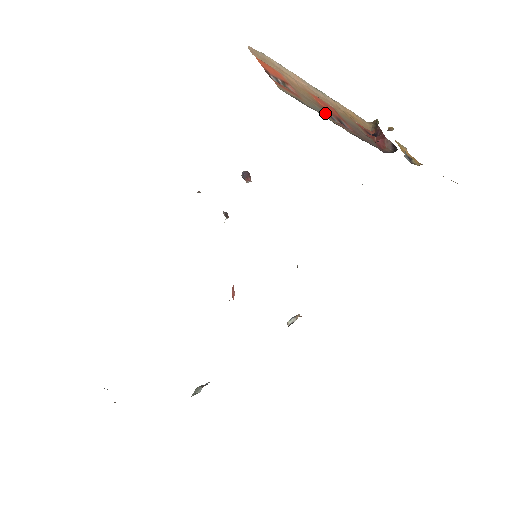
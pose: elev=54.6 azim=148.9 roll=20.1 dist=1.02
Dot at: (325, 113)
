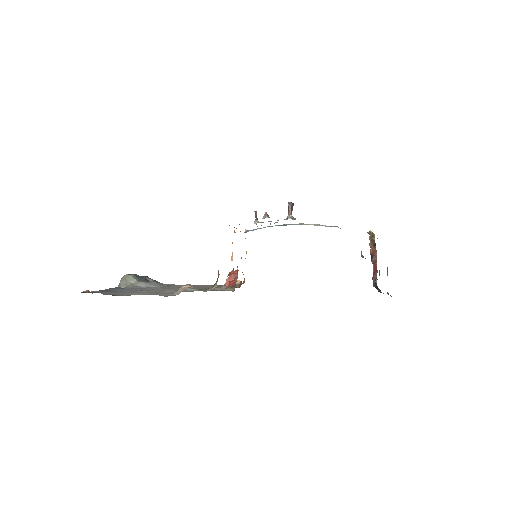
Dot at: occluded
